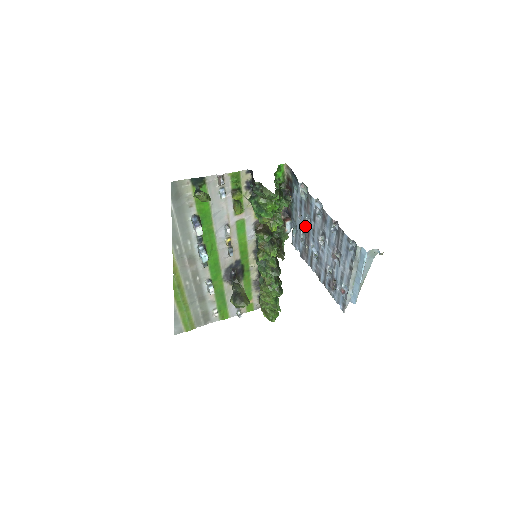
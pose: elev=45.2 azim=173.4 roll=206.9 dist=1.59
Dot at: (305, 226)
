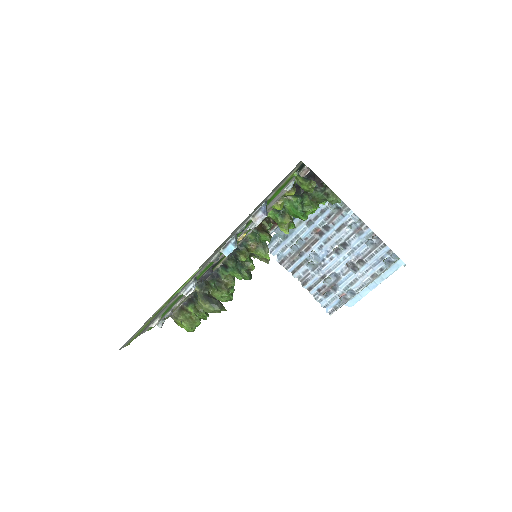
Dot at: (313, 234)
